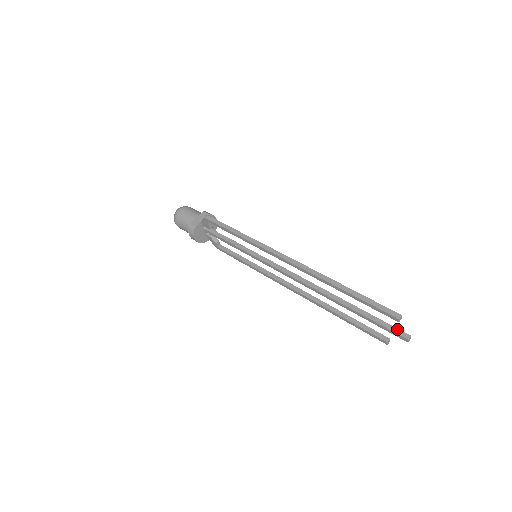
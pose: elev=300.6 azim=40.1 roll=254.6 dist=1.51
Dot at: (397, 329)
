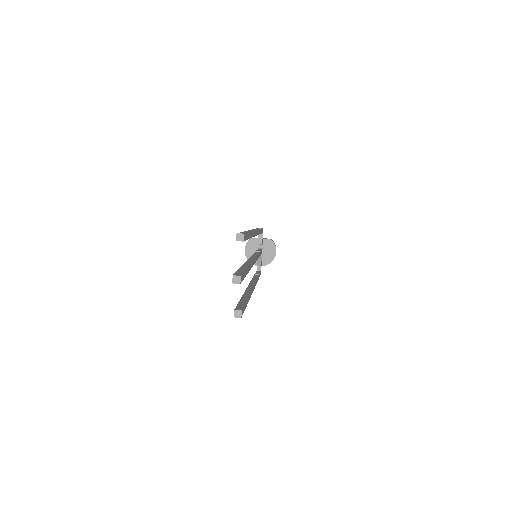
Dot at: (241, 273)
